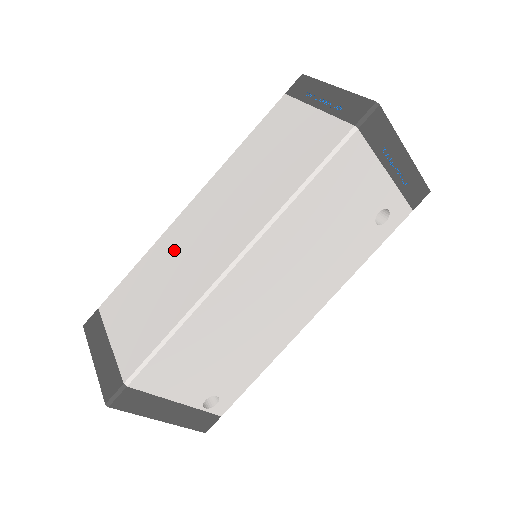
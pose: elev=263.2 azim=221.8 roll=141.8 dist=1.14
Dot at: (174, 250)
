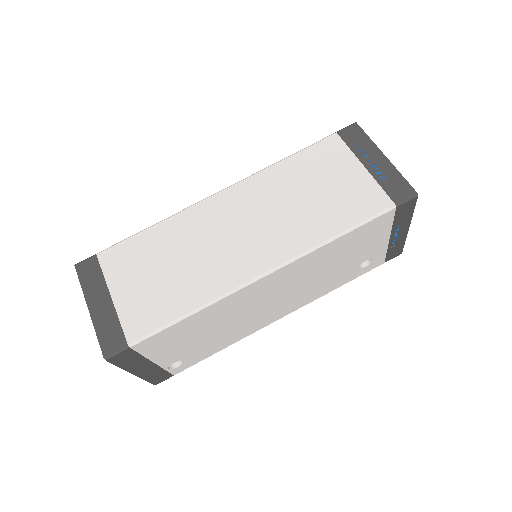
Dot at: (198, 233)
